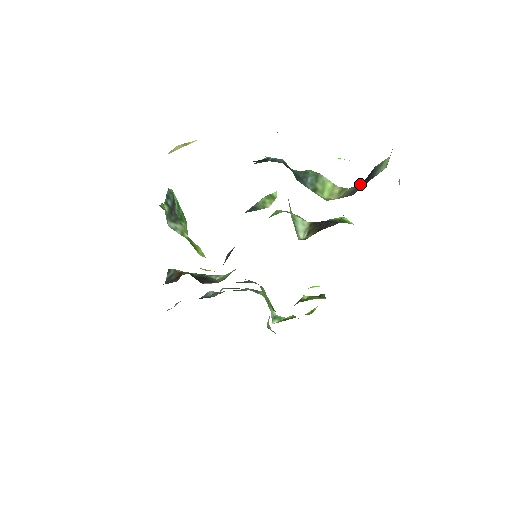
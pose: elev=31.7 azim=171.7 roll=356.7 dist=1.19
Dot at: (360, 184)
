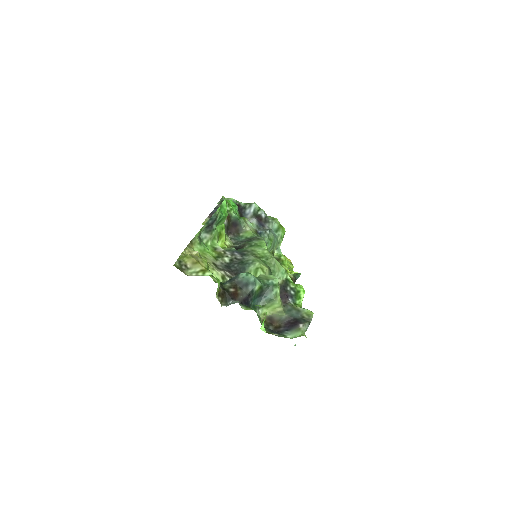
Dot at: (291, 318)
